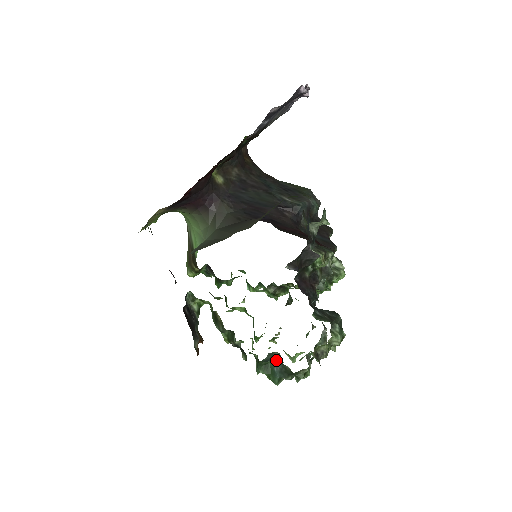
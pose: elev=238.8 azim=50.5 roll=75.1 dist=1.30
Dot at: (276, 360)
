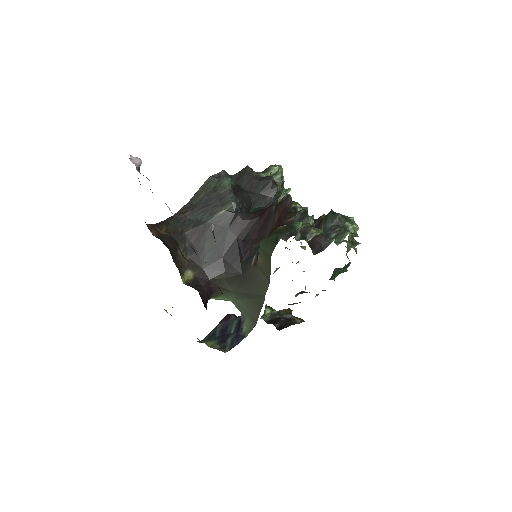
Dot at: (337, 270)
